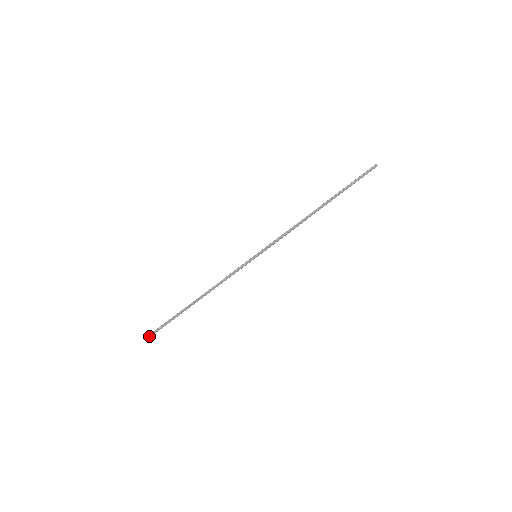
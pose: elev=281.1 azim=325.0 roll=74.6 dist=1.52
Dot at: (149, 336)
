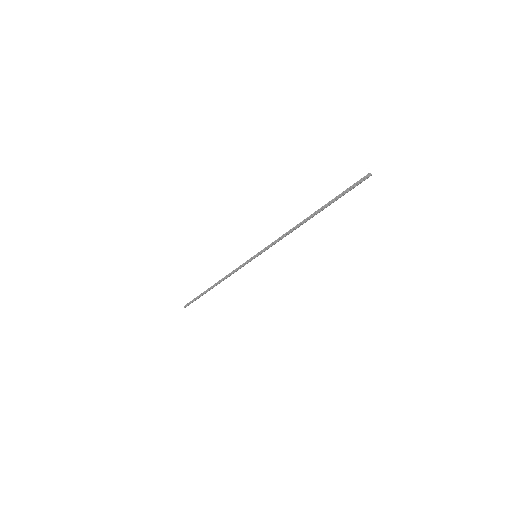
Dot at: (186, 306)
